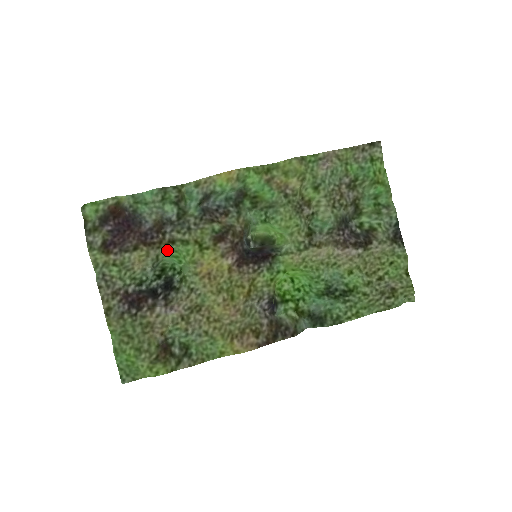
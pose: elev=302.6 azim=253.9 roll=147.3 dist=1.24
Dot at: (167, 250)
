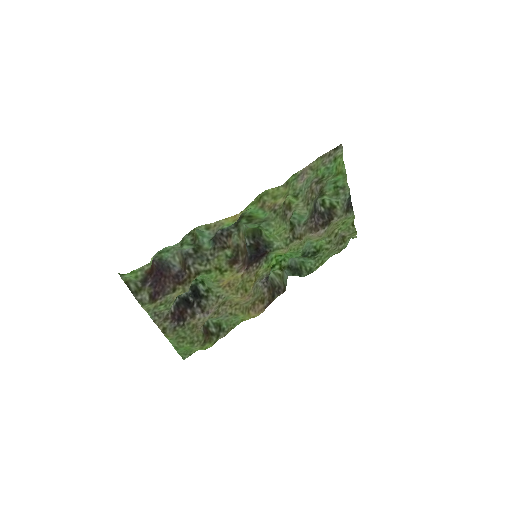
Dot at: occluded
